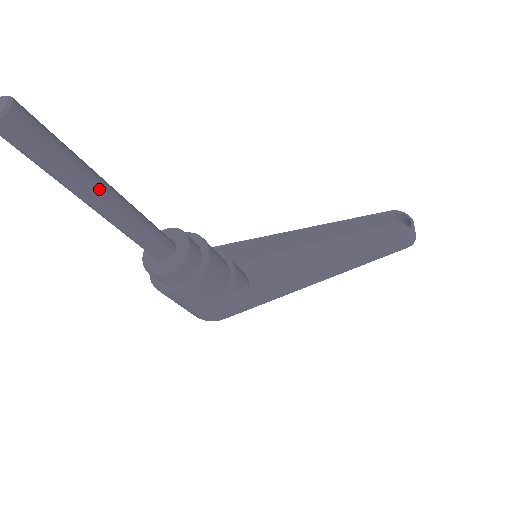
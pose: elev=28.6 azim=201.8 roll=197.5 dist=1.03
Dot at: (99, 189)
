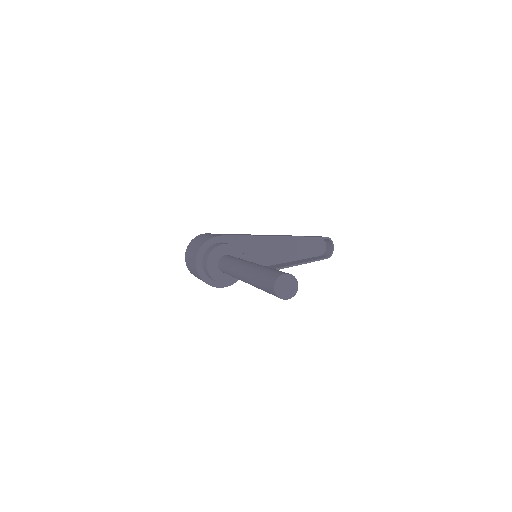
Dot at: occluded
